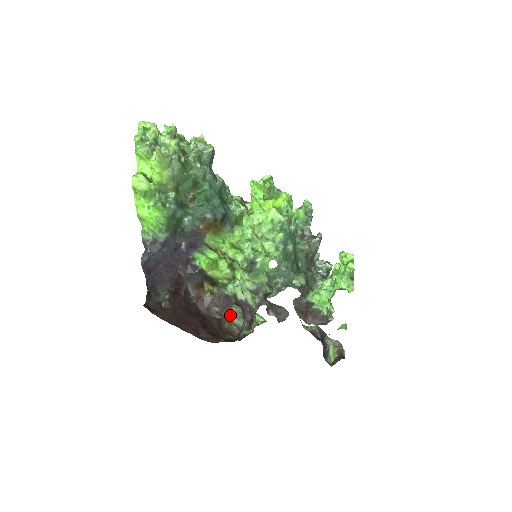
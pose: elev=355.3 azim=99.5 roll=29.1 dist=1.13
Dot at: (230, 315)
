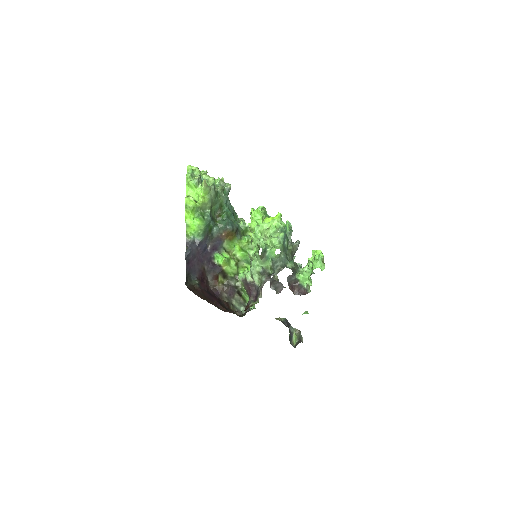
Dot at: (233, 301)
